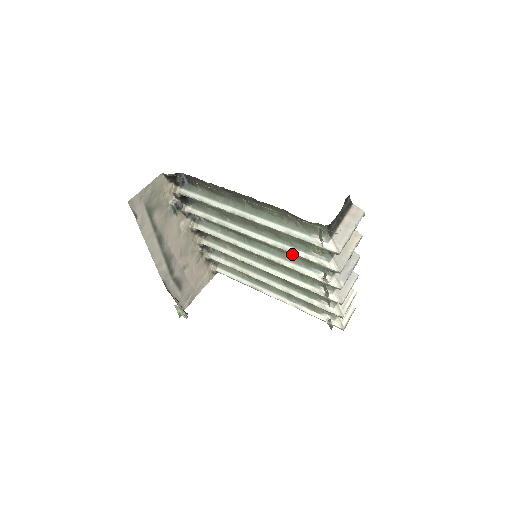
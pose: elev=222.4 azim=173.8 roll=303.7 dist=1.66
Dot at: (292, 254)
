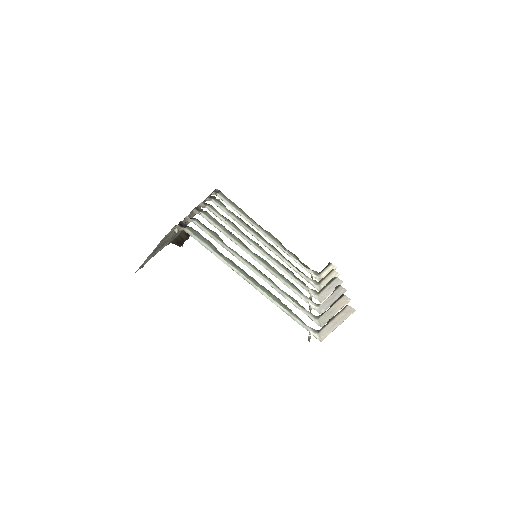
Dot at: (288, 280)
